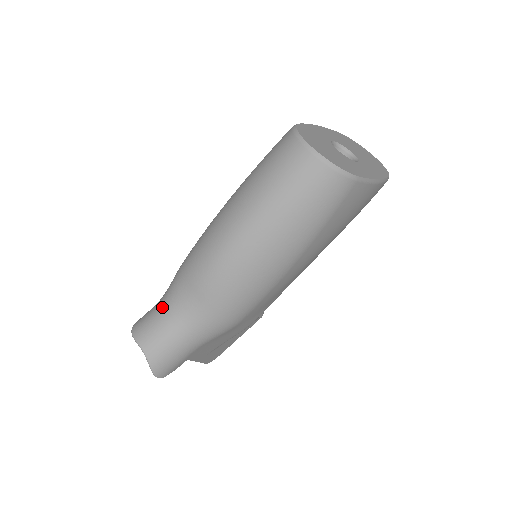
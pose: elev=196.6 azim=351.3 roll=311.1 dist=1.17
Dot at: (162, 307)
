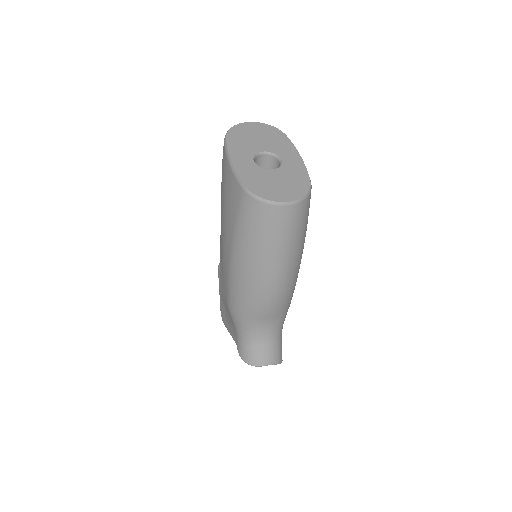
Dot at: (253, 340)
